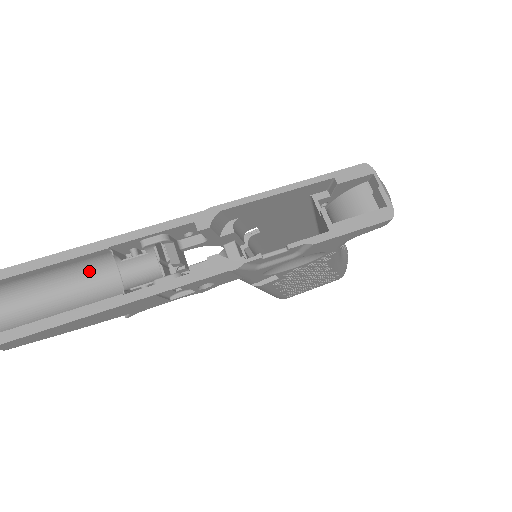
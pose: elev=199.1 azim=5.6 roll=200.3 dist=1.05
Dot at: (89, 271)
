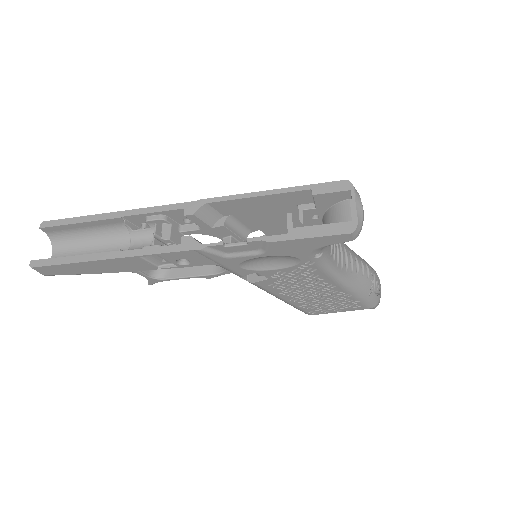
Dot at: (112, 234)
